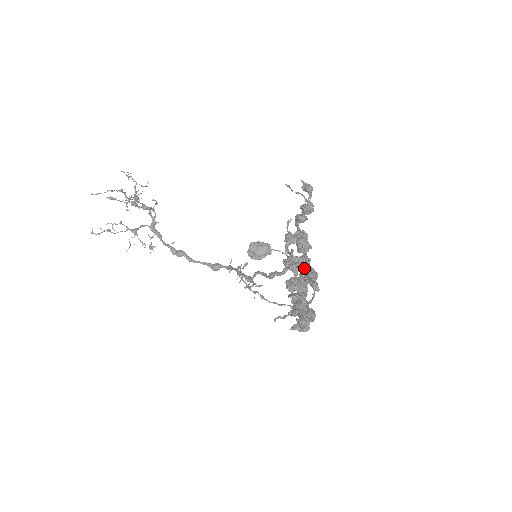
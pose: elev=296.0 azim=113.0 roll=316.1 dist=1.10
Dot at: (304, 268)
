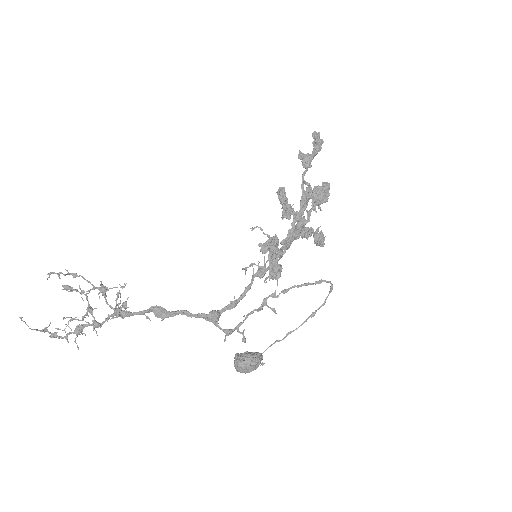
Dot at: (298, 213)
